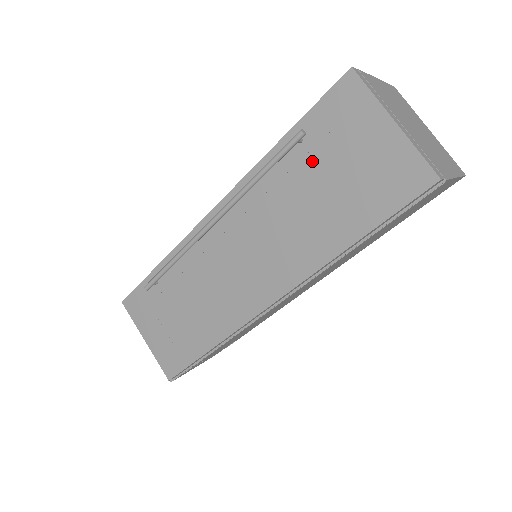
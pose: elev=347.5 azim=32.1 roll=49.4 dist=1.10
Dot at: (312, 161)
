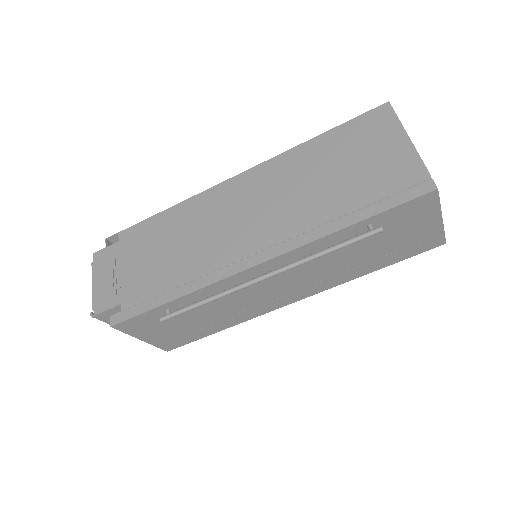
Dot at: (372, 236)
